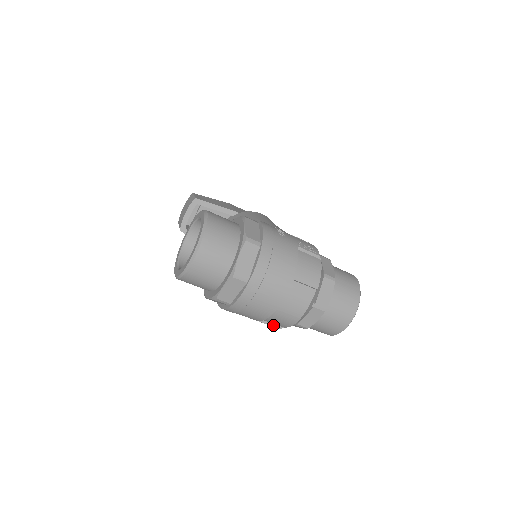
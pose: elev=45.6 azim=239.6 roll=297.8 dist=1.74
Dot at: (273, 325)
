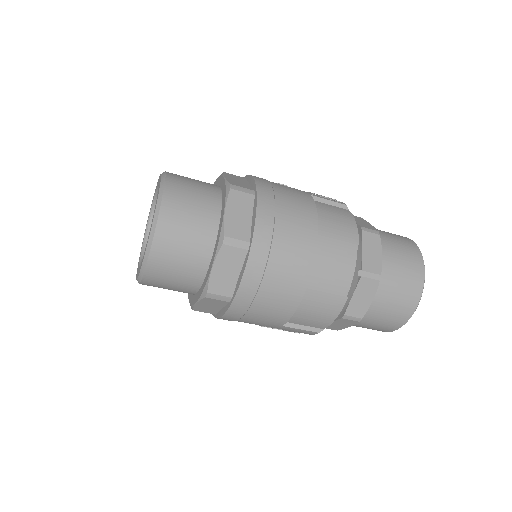
Dot at: (307, 328)
